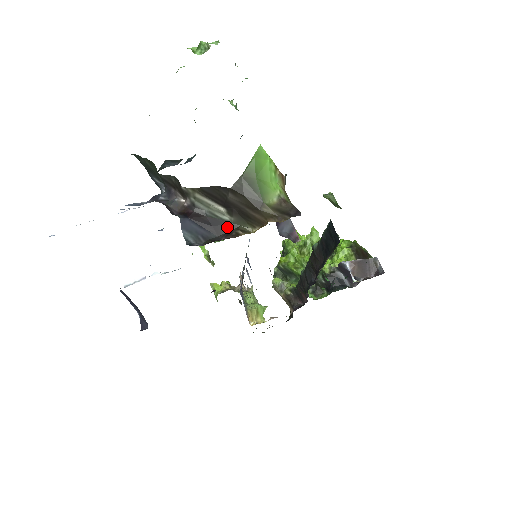
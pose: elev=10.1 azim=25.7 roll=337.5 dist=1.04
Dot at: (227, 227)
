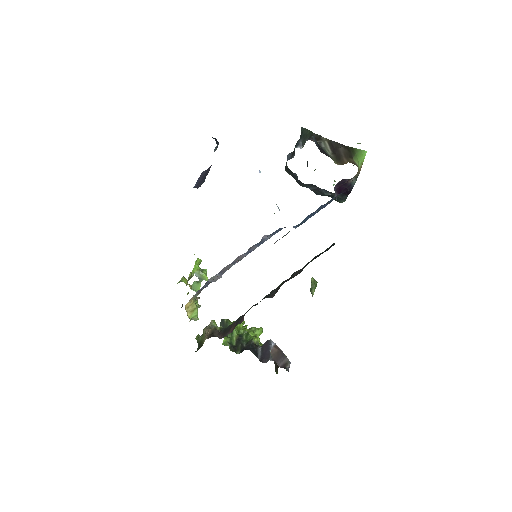
Dot at: (327, 155)
